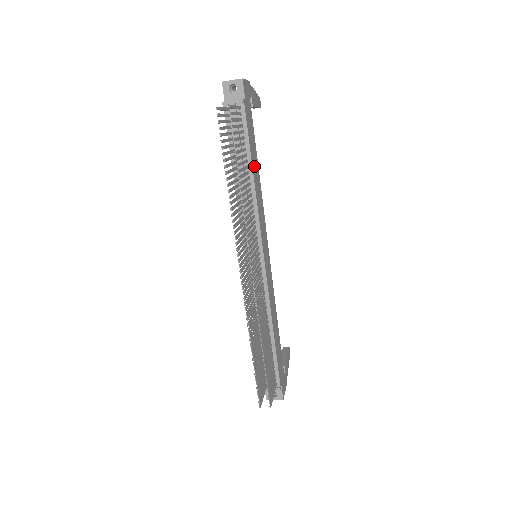
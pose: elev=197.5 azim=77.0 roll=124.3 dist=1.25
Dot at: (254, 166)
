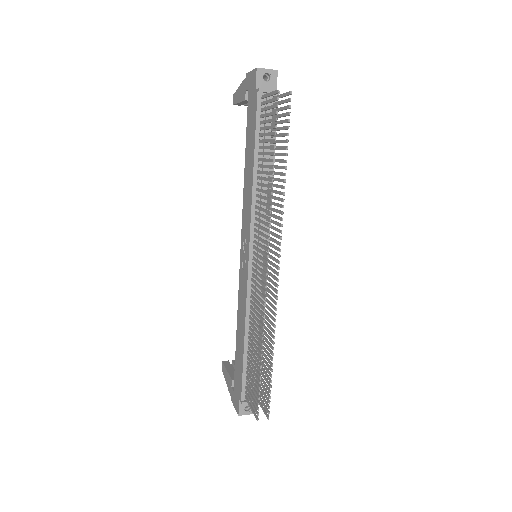
Dot at: occluded
